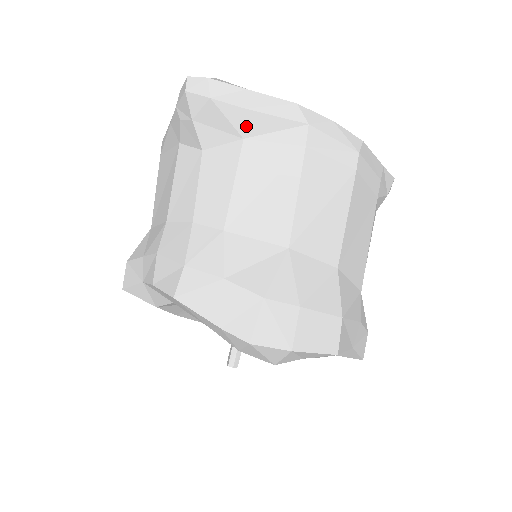
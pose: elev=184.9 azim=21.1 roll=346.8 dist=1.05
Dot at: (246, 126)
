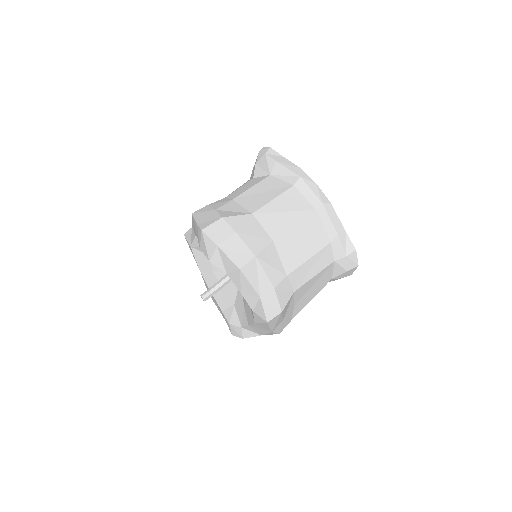
Dot at: (274, 169)
